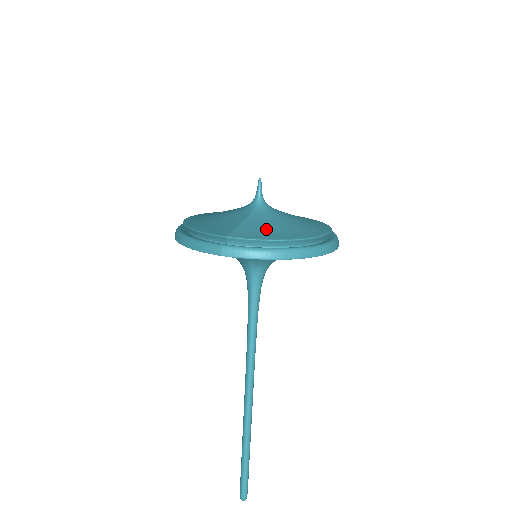
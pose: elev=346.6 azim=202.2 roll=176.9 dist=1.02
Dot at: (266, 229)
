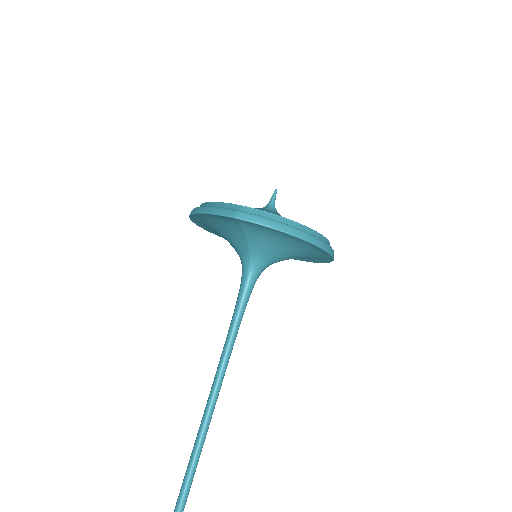
Dot at: occluded
